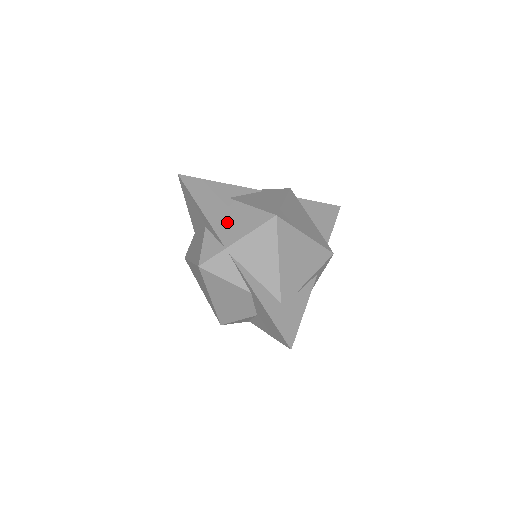
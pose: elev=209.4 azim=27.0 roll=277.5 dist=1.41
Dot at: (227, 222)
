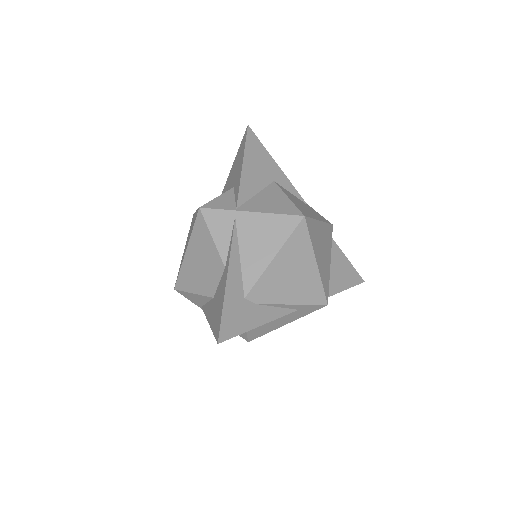
Dot at: (256, 195)
